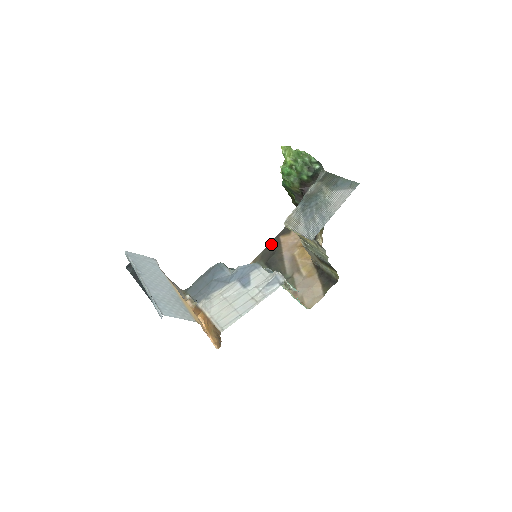
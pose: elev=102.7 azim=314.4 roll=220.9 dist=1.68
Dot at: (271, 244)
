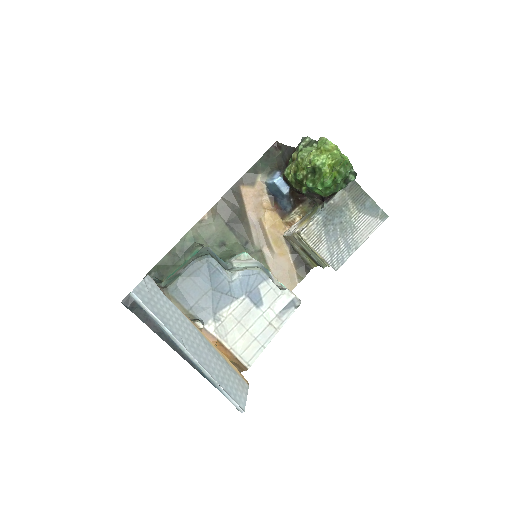
Dot at: (230, 195)
